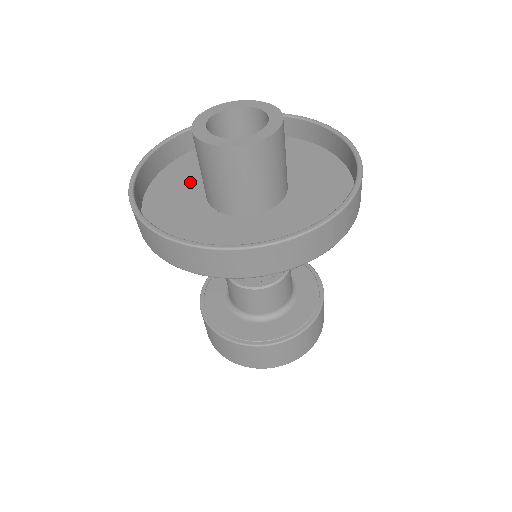
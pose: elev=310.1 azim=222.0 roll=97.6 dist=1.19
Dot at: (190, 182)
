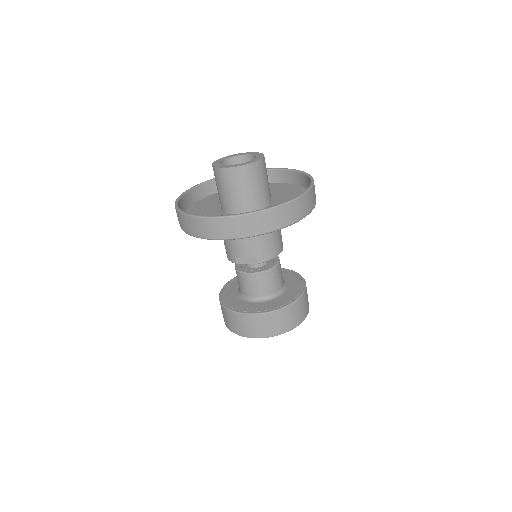
Dot at: occluded
